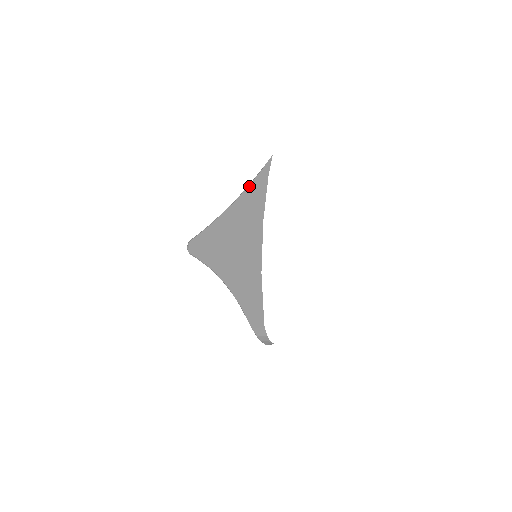
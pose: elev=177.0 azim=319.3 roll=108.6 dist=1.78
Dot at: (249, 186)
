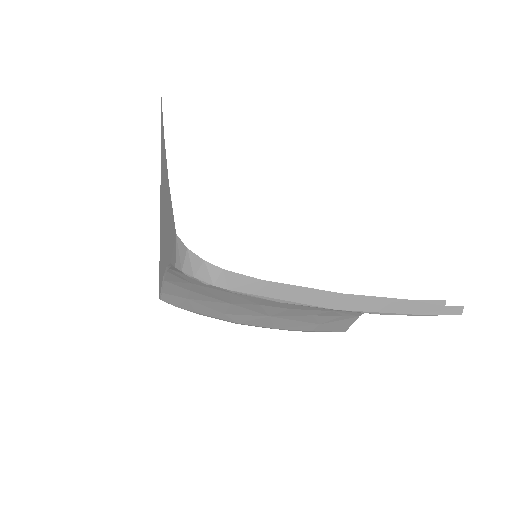
Dot at: occluded
